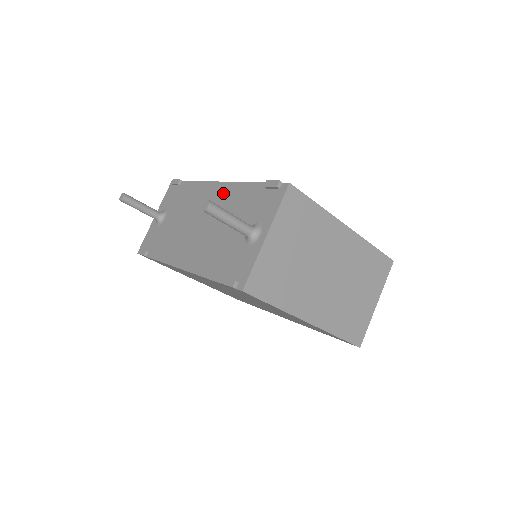
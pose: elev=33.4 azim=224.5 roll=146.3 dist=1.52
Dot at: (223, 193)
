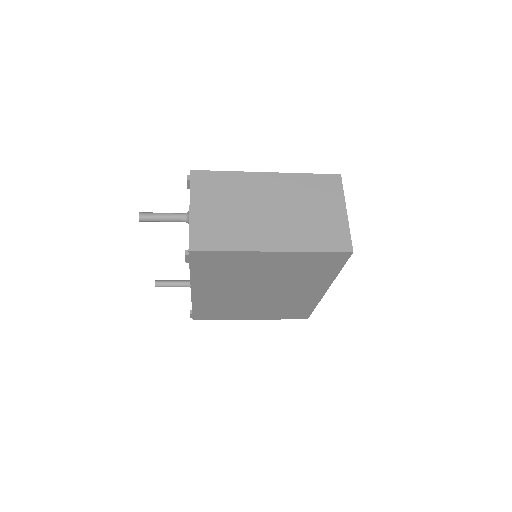
Dot at: occluded
